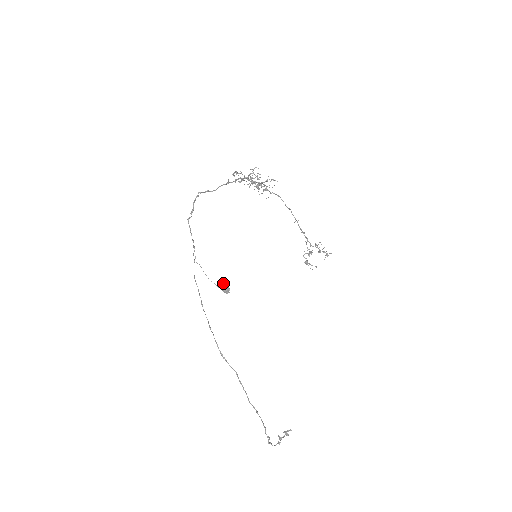
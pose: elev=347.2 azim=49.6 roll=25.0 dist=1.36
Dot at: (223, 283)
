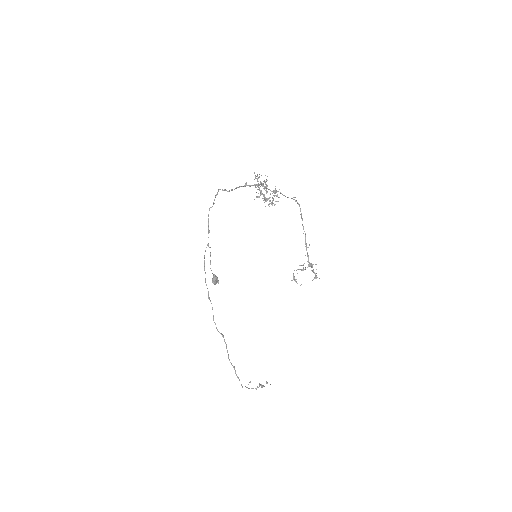
Dot at: (213, 276)
